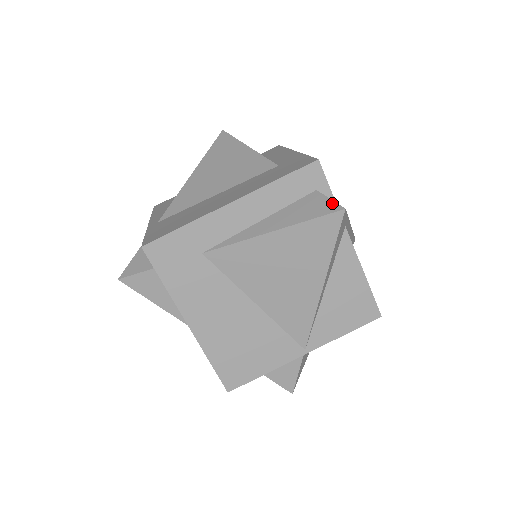
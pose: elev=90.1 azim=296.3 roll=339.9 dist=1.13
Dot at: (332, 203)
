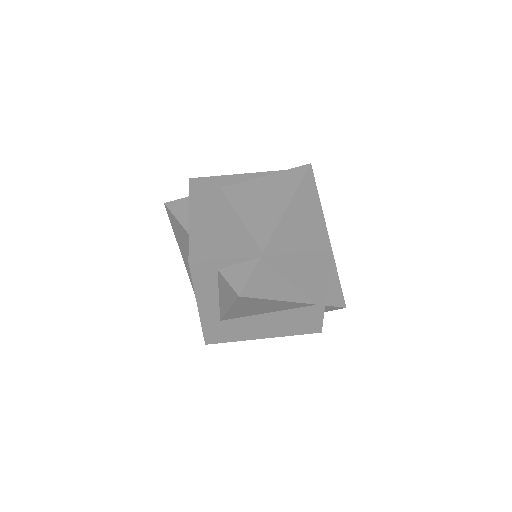
Dot at: occluded
